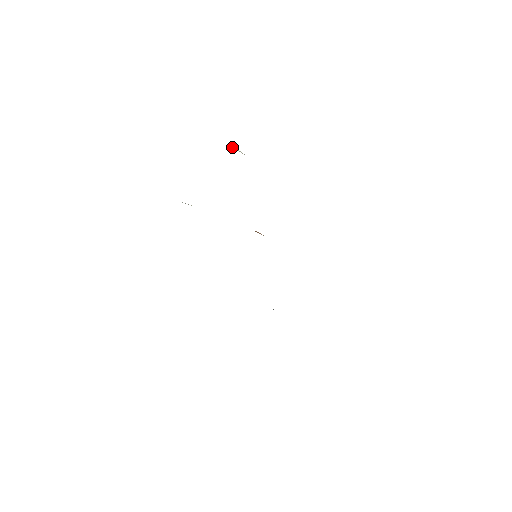
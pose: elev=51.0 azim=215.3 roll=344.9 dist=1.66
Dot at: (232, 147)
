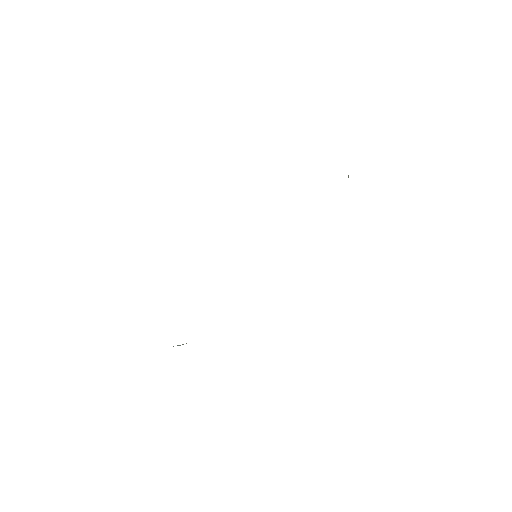
Dot at: occluded
